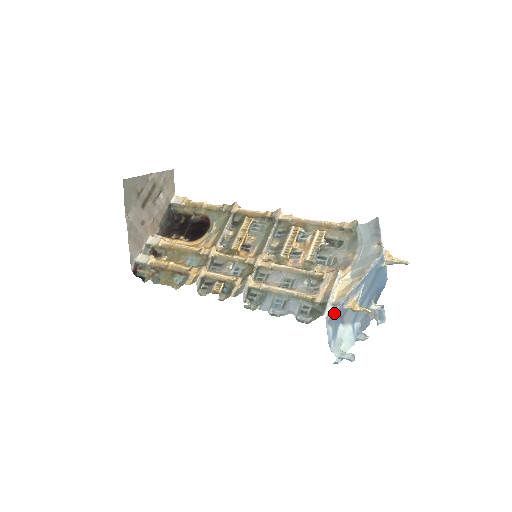
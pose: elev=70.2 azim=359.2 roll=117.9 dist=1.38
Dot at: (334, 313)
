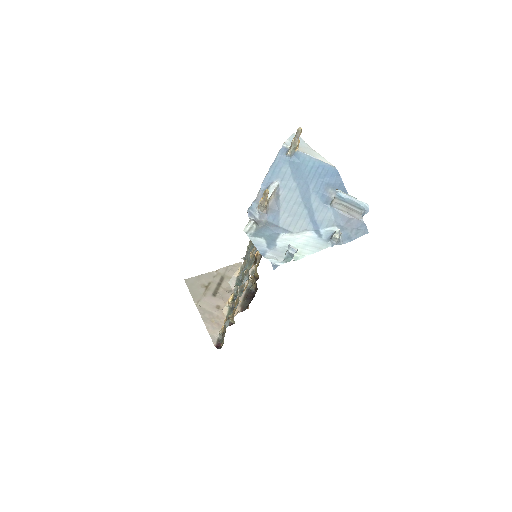
Dot at: (257, 224)
